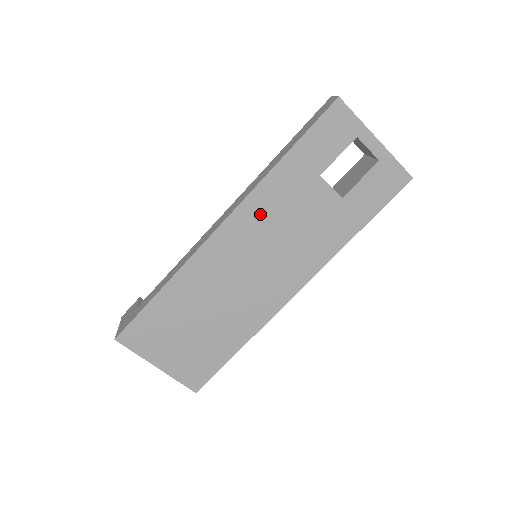
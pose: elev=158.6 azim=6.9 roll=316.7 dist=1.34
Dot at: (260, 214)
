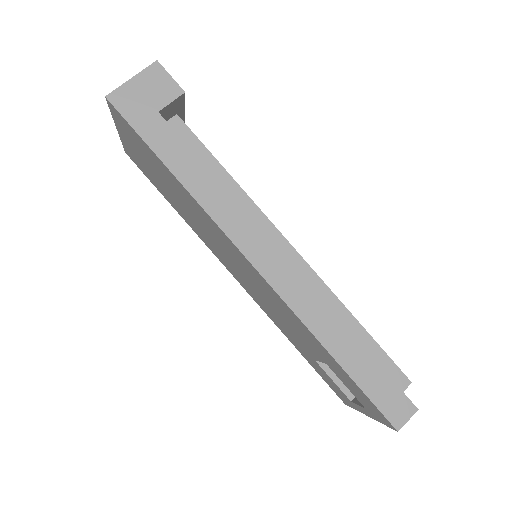
Dot at: (278, 302)
